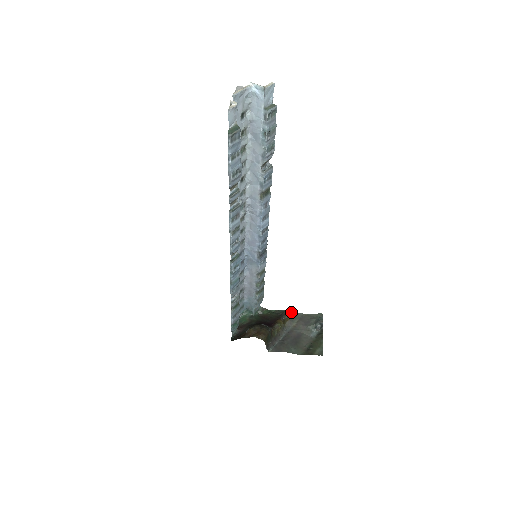
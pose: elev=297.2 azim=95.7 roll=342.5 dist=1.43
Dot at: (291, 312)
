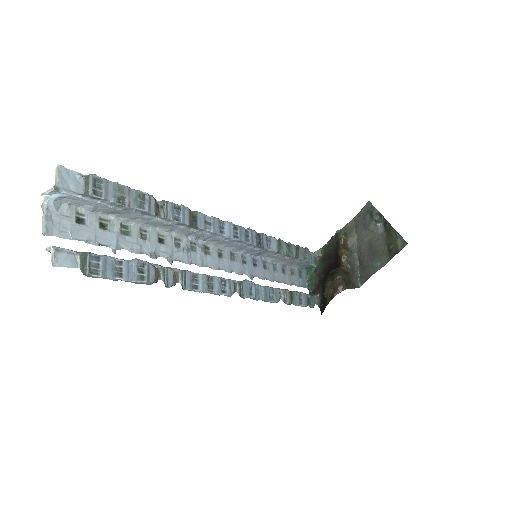
Dot at: (342, 228)
